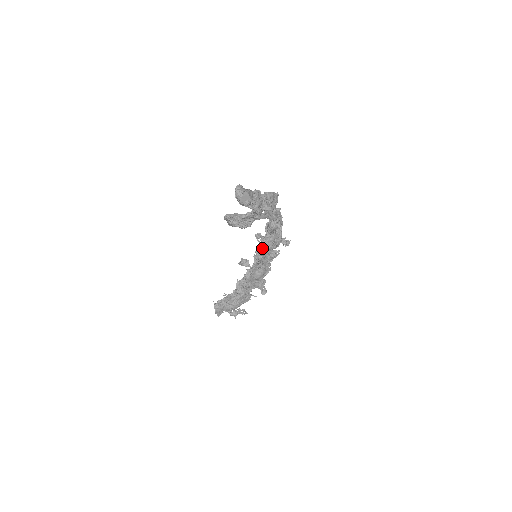
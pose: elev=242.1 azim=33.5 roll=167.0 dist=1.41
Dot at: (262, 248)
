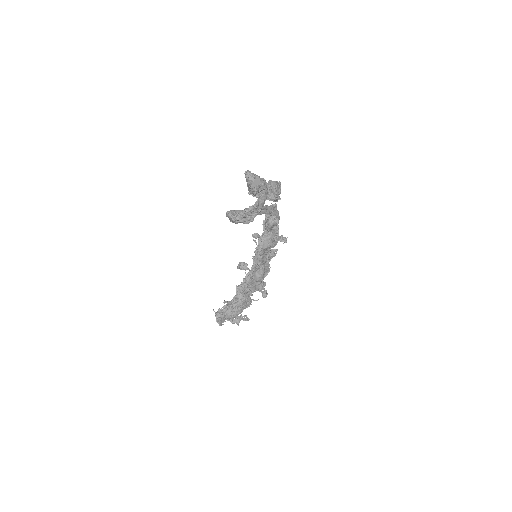
Dot at: (261, 247)
